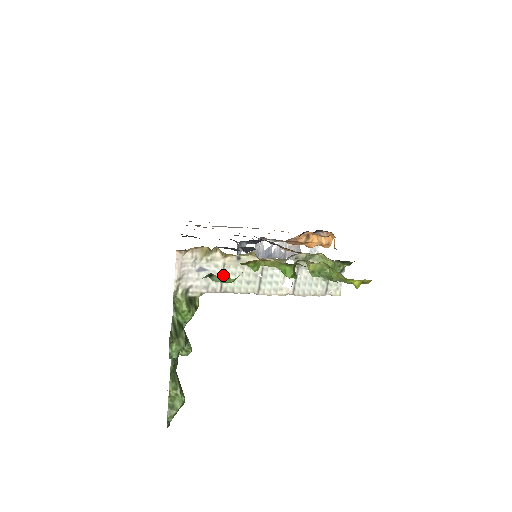
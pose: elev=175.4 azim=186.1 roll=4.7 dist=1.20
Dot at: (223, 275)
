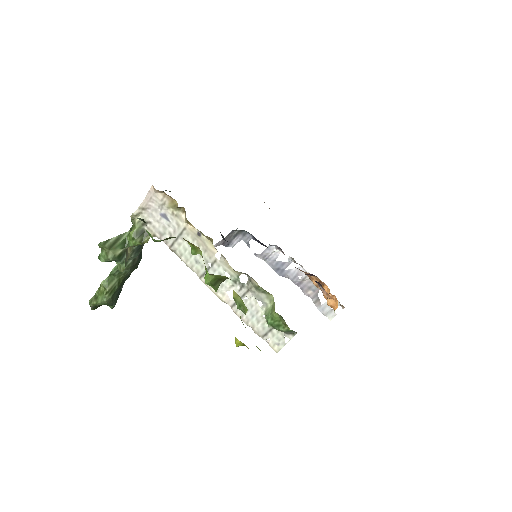
Dot at: (179, 236)
